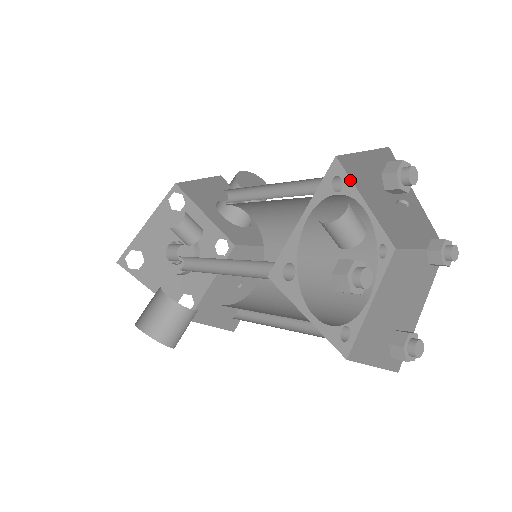
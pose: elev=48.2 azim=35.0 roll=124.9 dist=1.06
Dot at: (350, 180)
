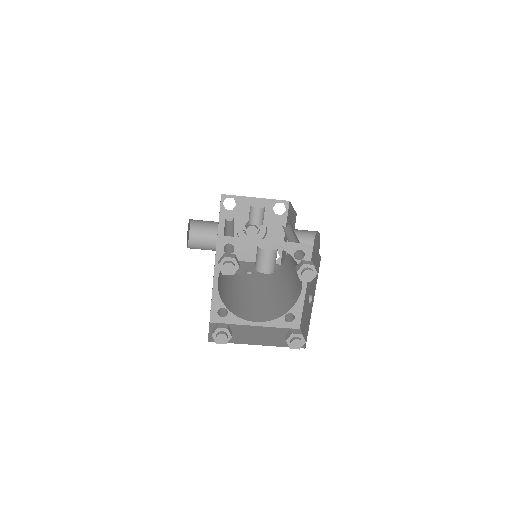
Dot at: occluded
